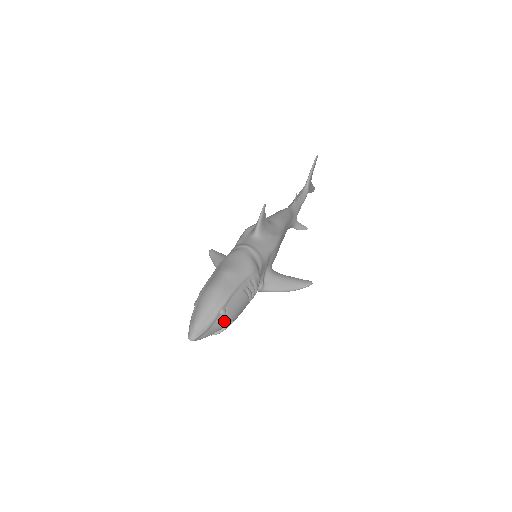
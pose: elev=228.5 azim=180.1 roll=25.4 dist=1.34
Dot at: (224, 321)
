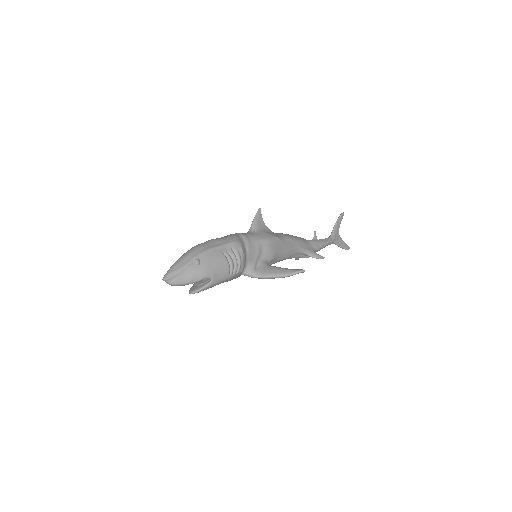
Dot at: (198, 271)
